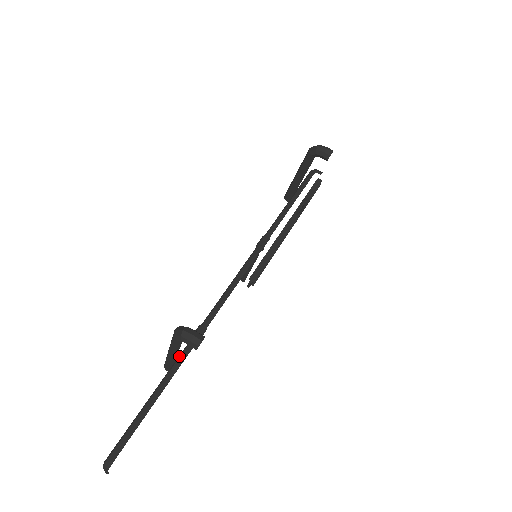
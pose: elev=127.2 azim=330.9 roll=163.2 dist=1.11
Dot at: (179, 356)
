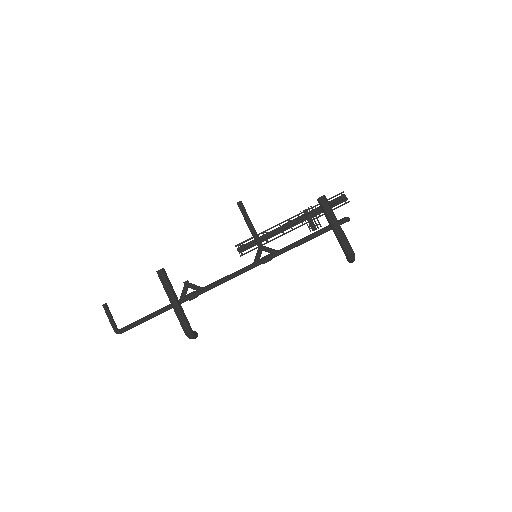
Dot at: occluded
